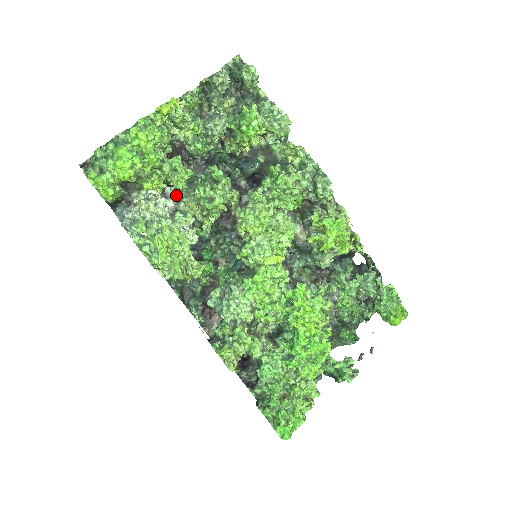
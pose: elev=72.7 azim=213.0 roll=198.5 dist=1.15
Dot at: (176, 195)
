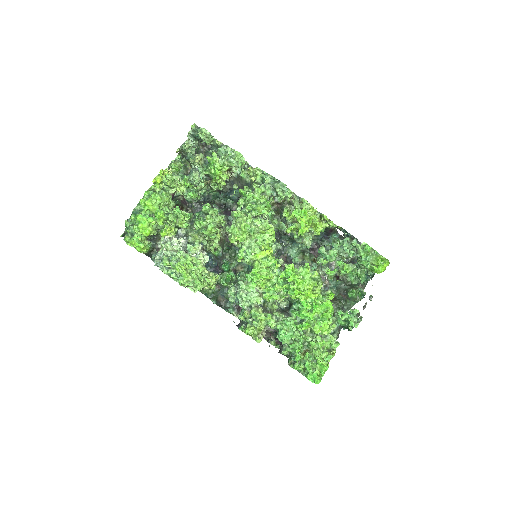
Dot at: (186, 233)
